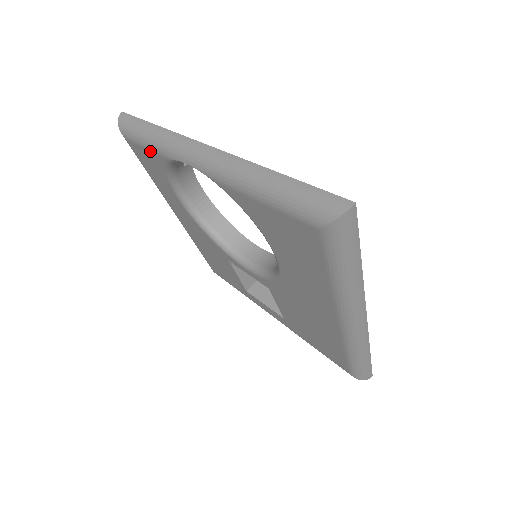
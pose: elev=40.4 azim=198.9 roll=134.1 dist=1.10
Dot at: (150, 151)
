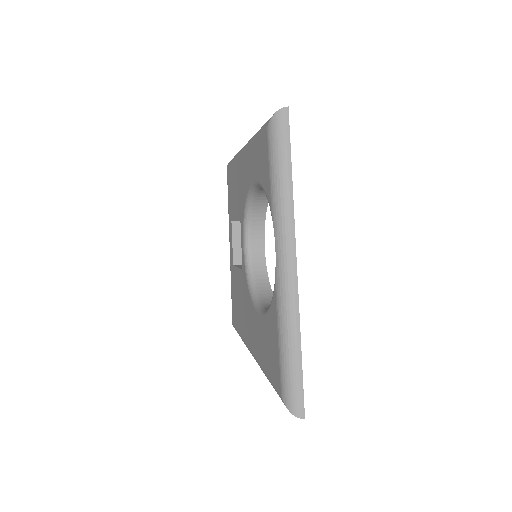
Dot at: (269, 179)
